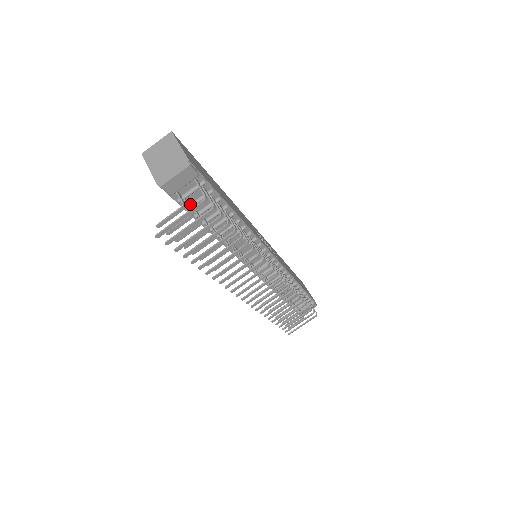
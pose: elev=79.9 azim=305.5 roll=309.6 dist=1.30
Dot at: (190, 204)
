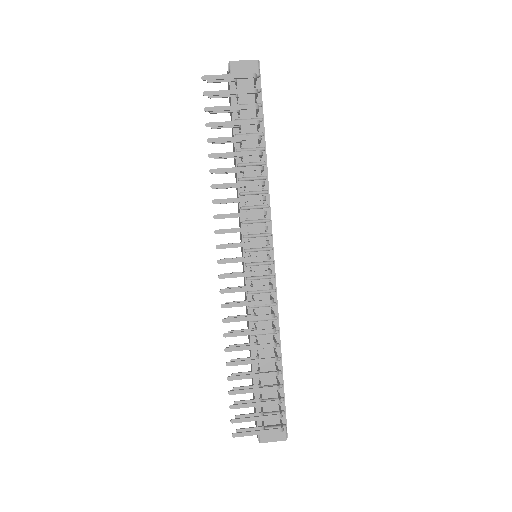
Dot at: (238, 104)
